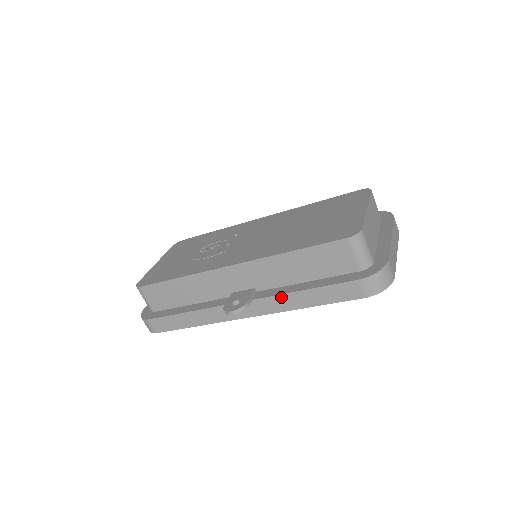
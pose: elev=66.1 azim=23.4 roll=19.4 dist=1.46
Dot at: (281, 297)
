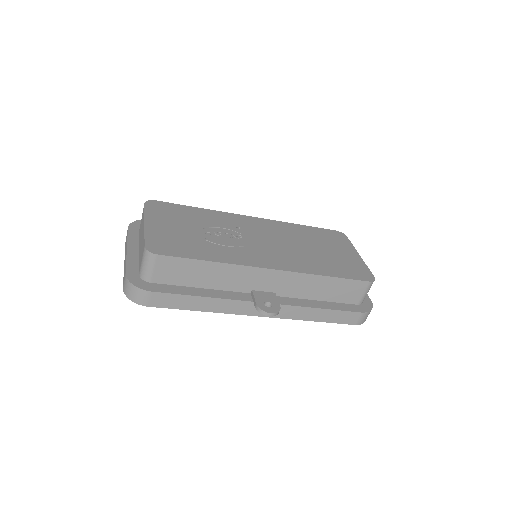
Dot at: (301, 309)
